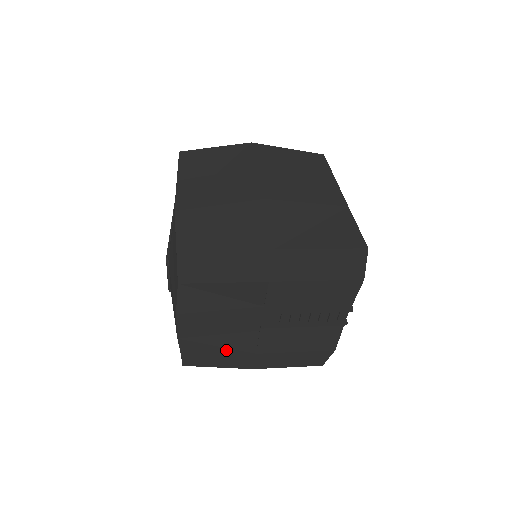
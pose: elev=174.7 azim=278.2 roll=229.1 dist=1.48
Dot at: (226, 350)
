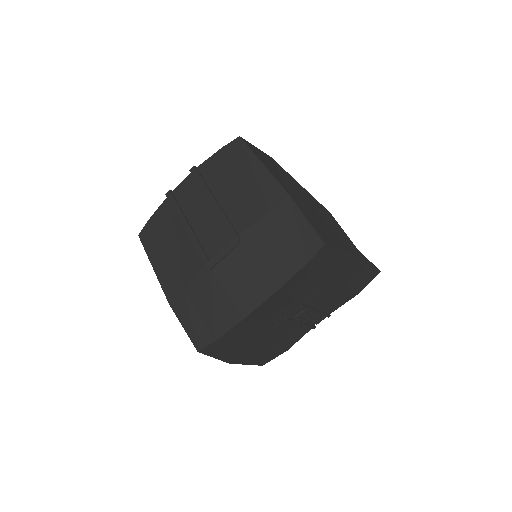
Dot at: (247, 338)
